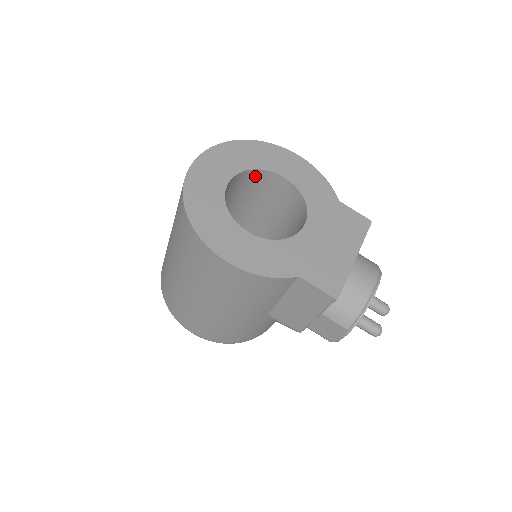
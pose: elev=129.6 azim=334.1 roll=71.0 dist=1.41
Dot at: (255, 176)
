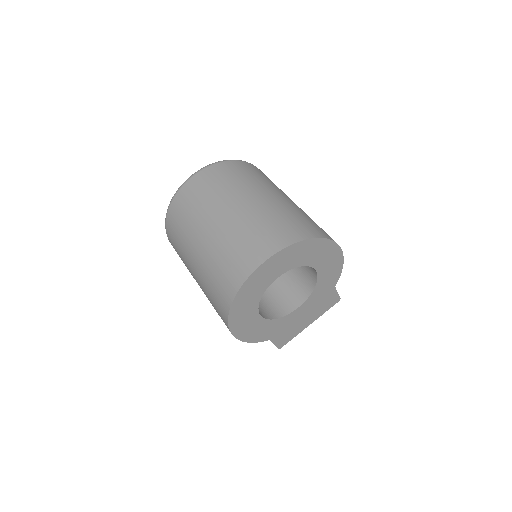
Dot at: occluded
